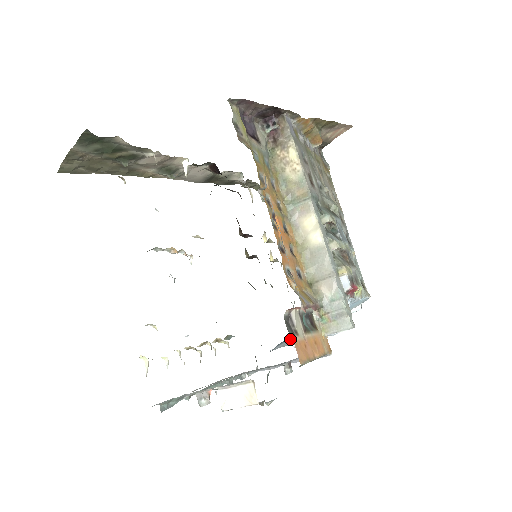
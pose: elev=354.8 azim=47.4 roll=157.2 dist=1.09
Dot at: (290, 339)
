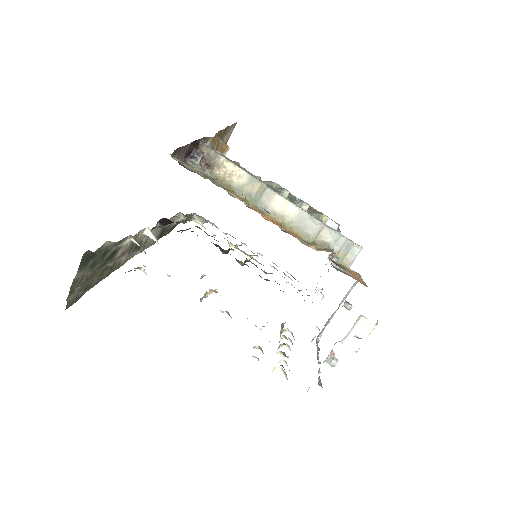
Dot at: occluded
